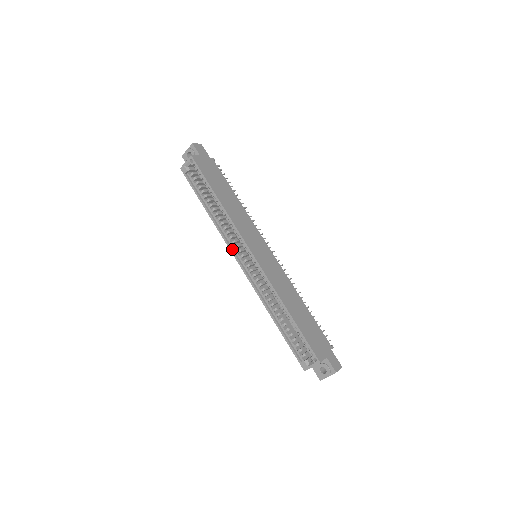
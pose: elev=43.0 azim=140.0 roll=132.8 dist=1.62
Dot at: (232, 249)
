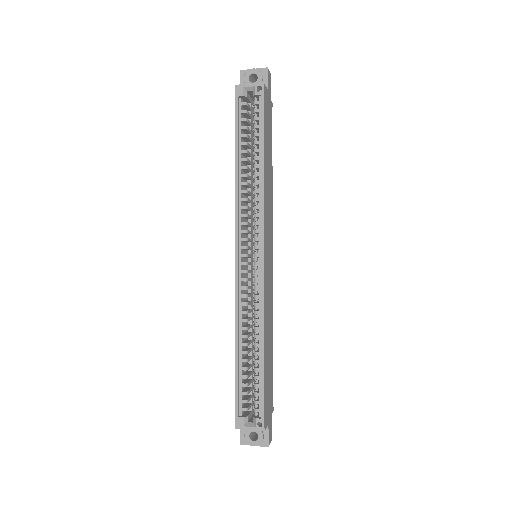
Dot at: (238, 231)
